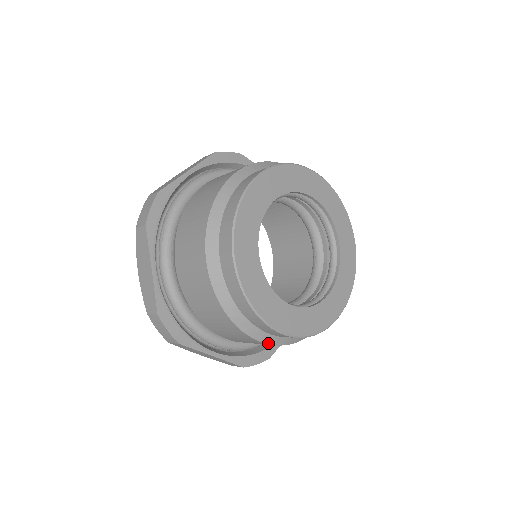
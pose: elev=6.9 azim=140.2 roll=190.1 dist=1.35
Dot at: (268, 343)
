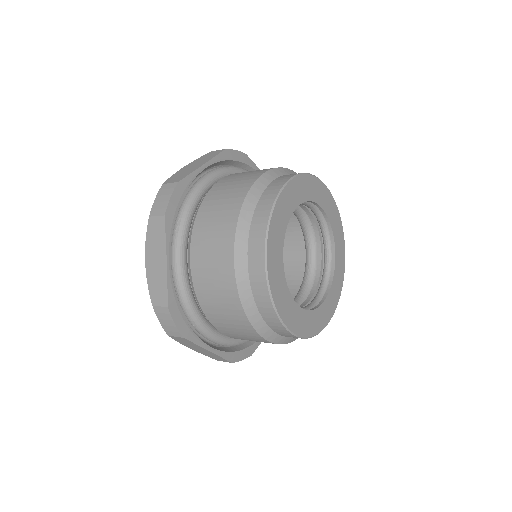
Dot at: (272, 342)
